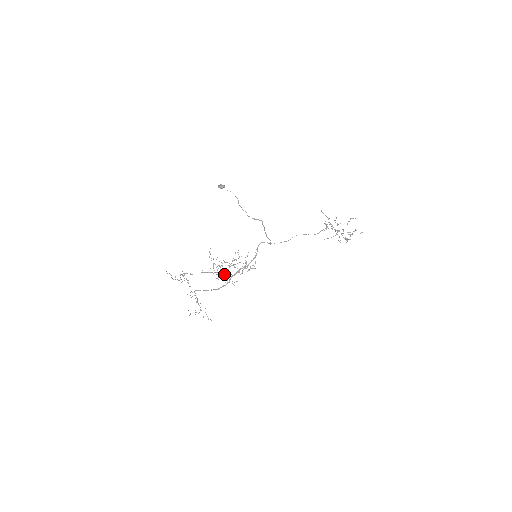
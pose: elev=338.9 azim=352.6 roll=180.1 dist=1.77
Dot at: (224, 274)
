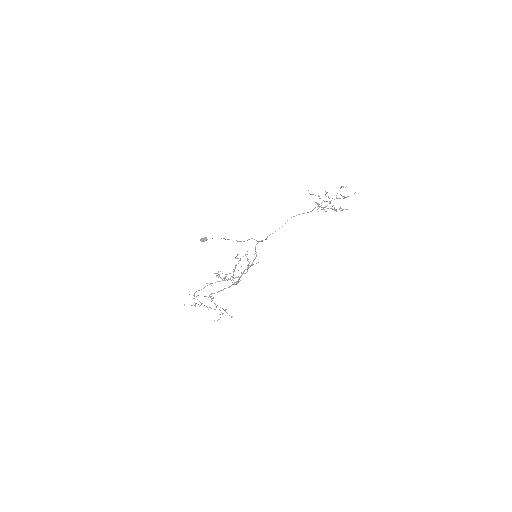
Dot at: occluded
